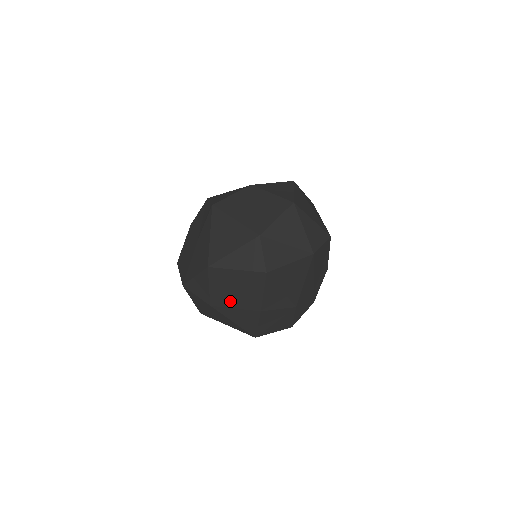
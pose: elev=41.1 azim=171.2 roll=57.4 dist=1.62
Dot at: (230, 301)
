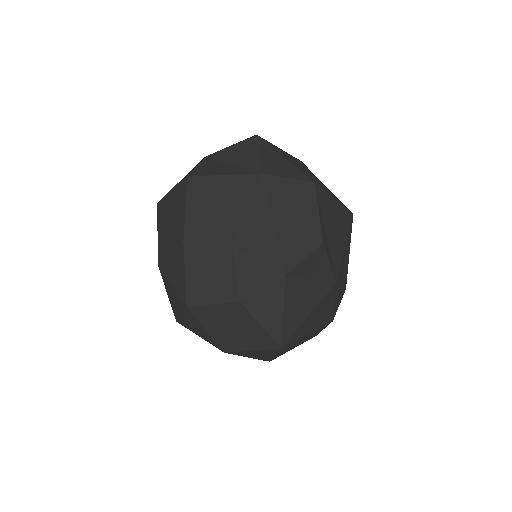
Dot at: (167, 244)
